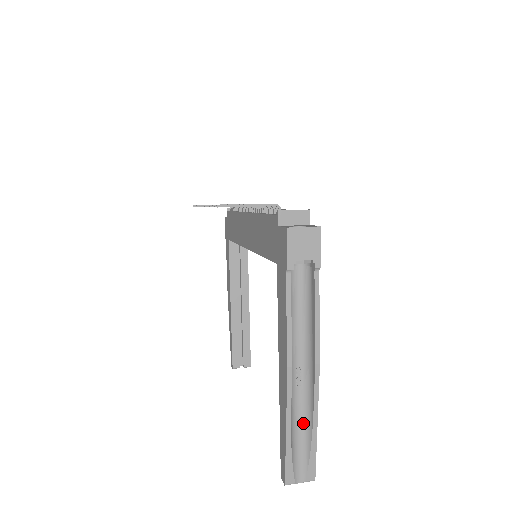
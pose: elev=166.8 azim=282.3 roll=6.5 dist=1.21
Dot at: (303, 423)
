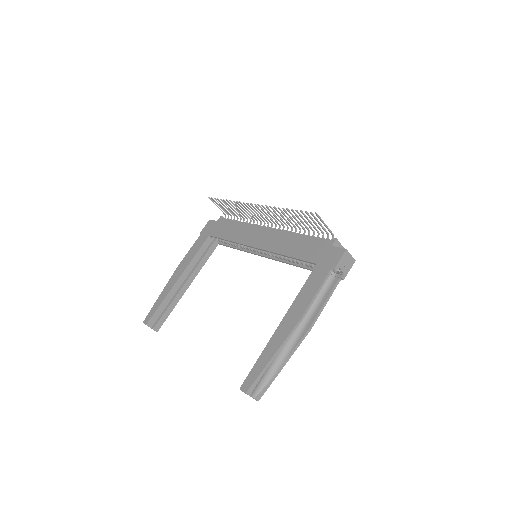
Dot at: (277, 360)
